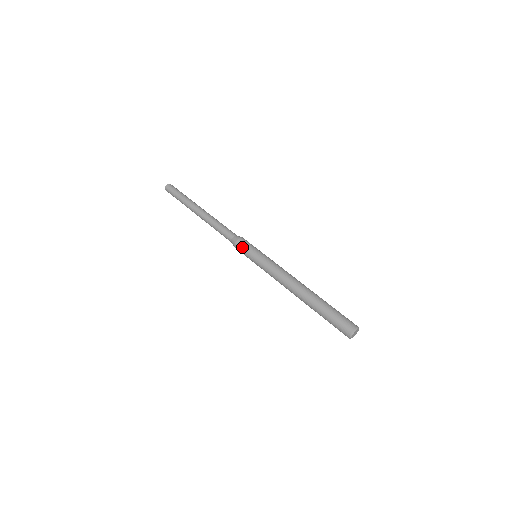
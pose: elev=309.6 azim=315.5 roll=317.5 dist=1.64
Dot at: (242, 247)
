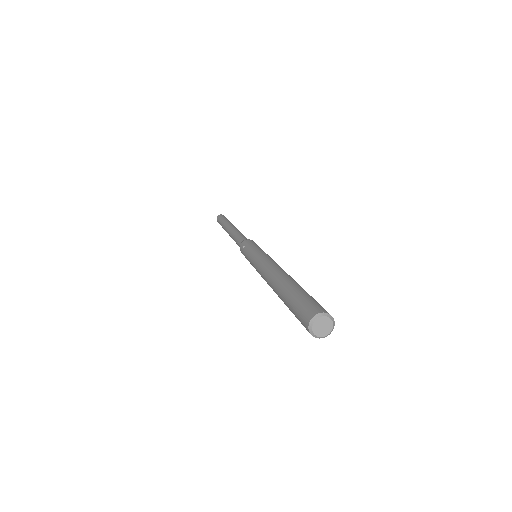
Dot at: (244, 247)
